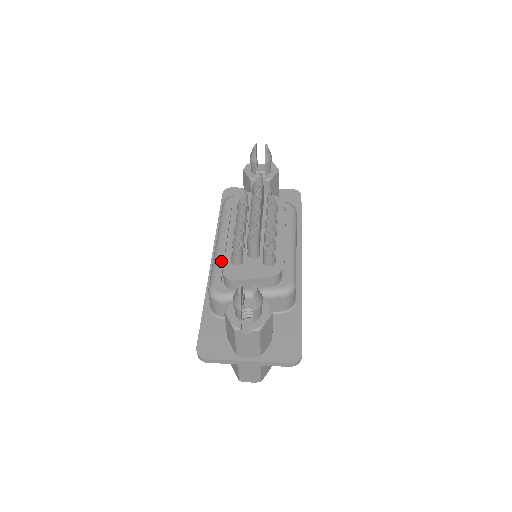
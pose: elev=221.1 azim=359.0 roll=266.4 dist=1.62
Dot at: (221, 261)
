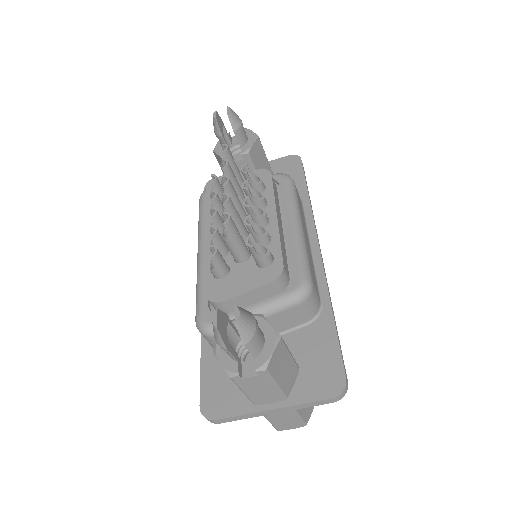
Dot at: occluded
